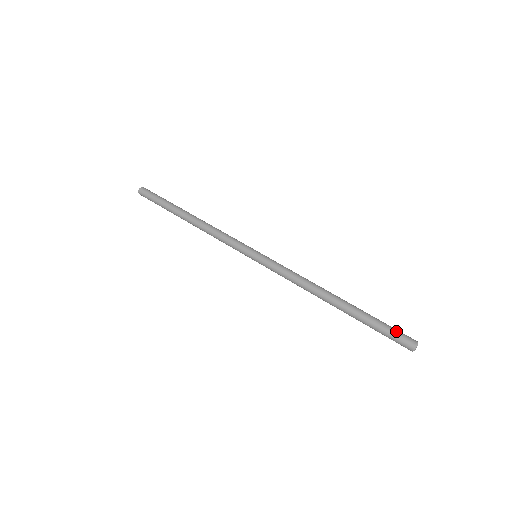
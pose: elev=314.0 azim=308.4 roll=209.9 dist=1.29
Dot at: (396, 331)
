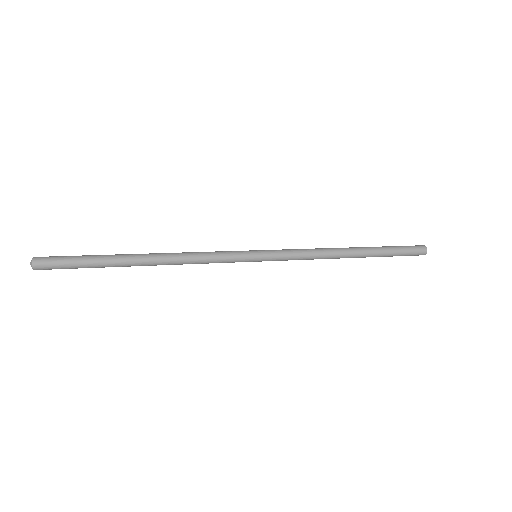
Dot at: occluded
